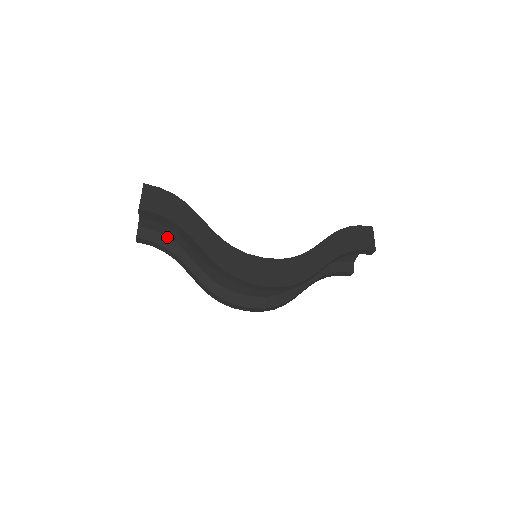
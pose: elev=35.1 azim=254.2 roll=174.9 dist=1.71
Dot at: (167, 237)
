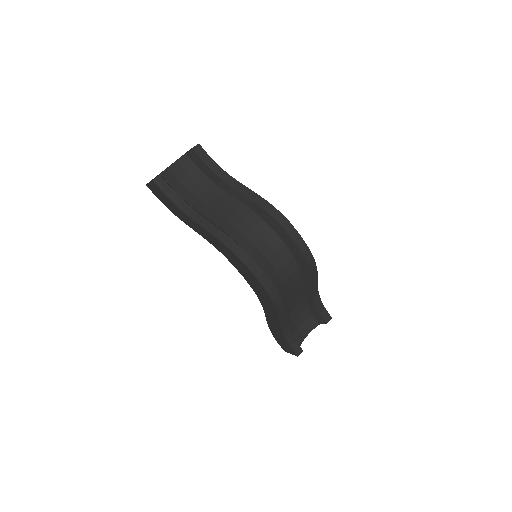
Dot at: (182, 198)
